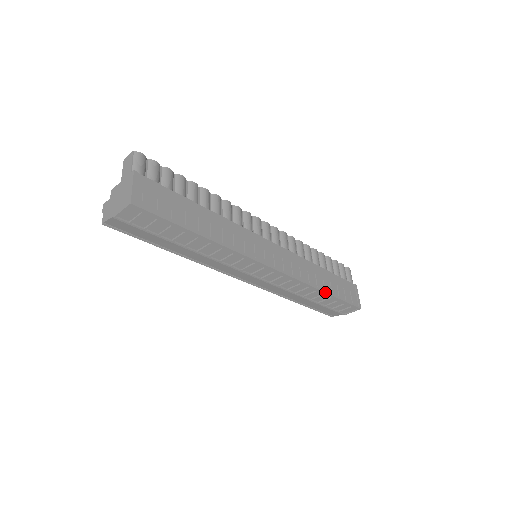
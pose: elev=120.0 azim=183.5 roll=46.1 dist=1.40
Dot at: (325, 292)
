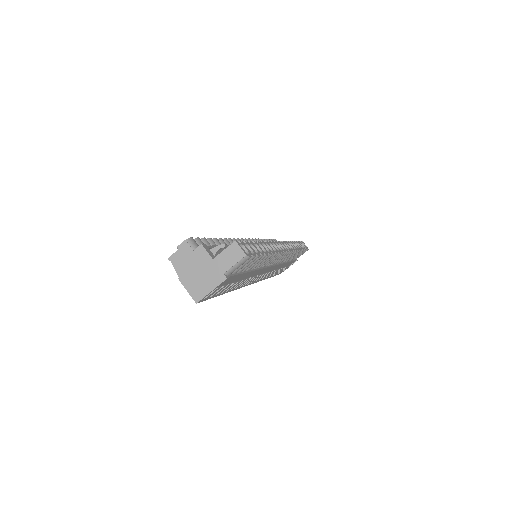
Dot at: occluded
